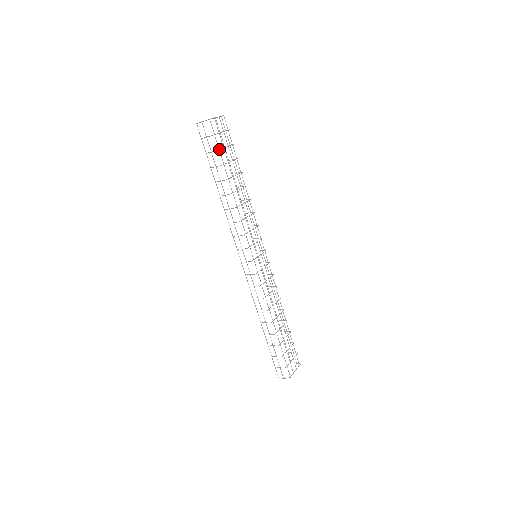
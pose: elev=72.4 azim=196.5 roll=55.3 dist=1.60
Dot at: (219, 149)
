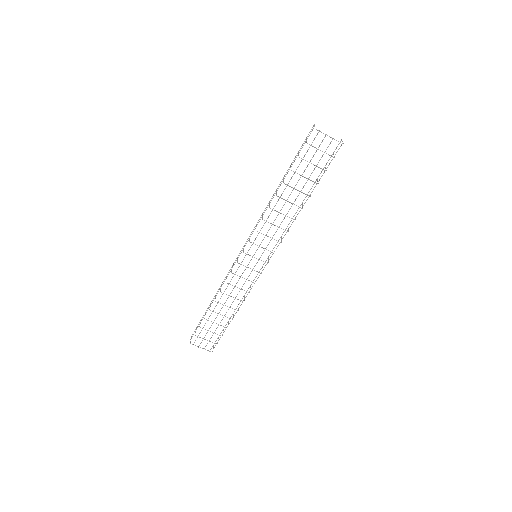
Dot at: (303, 159)
